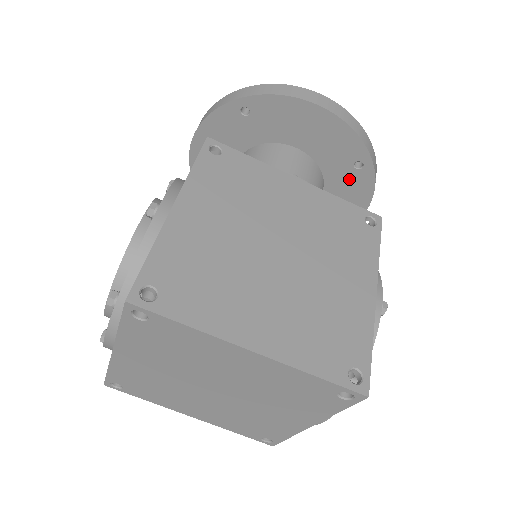
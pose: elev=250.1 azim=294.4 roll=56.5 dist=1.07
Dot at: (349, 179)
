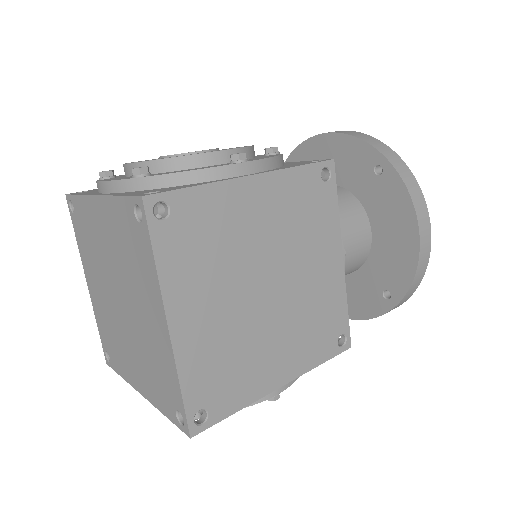
Dot at: (370, 292)
